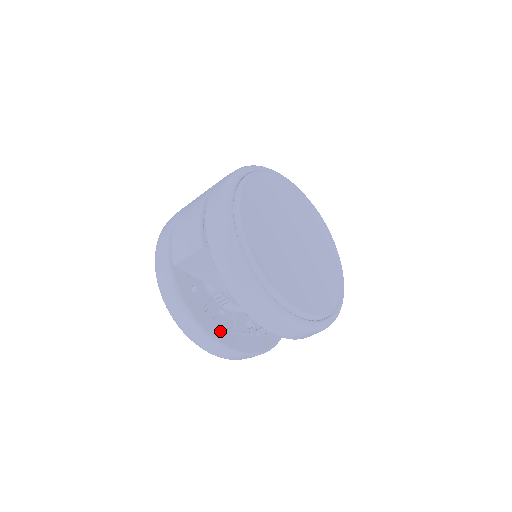
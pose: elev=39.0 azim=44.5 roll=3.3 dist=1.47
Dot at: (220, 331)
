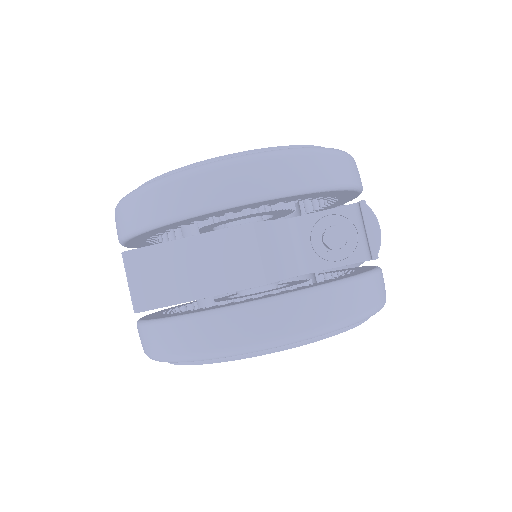
Dot at: (221, 306)
